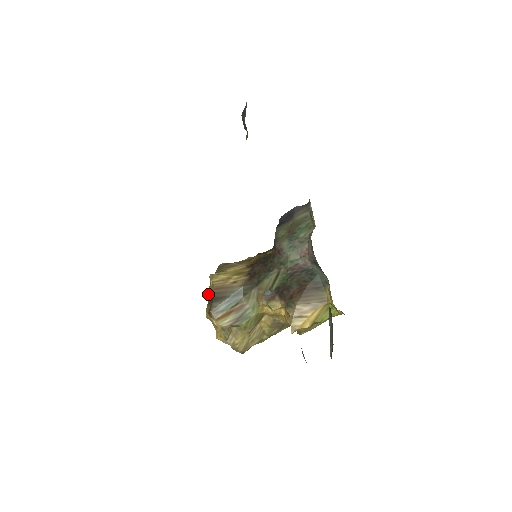
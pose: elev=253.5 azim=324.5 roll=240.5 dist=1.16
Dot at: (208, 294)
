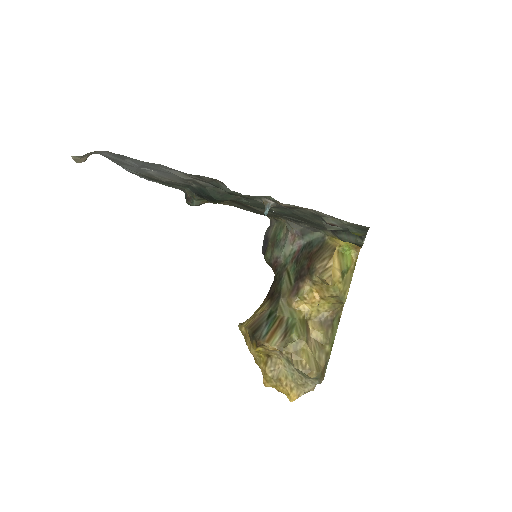
Dot at: (249, 348)
